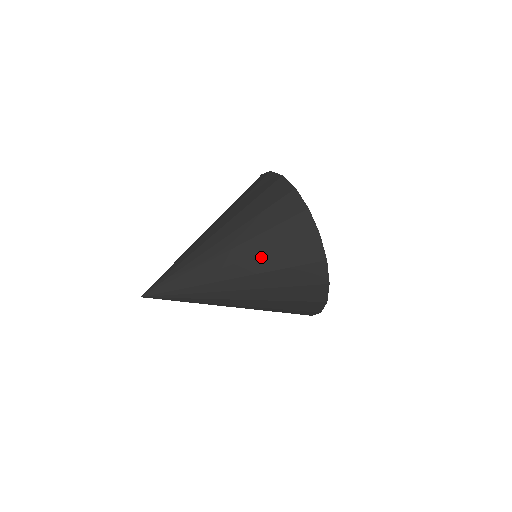
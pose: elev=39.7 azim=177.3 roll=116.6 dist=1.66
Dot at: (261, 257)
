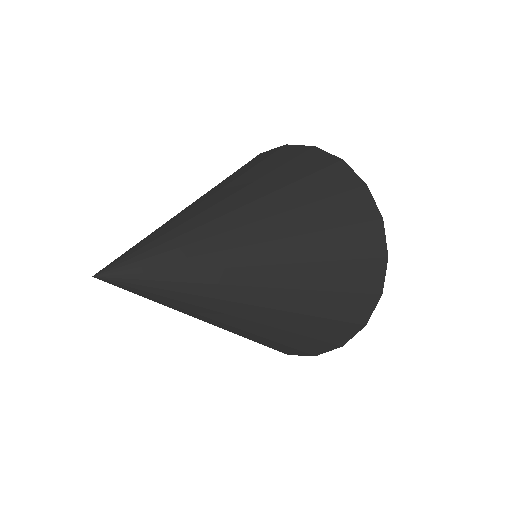
Dot at: (308, 237)
